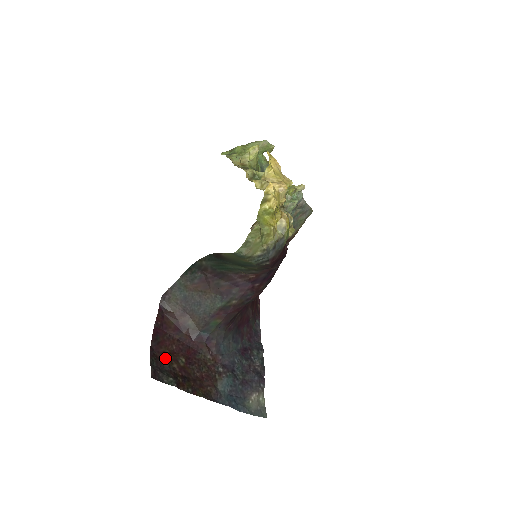
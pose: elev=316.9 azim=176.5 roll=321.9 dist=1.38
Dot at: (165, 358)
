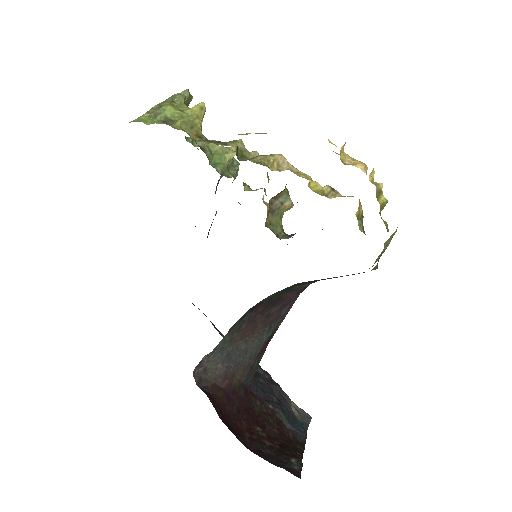
Dot at: (258, 444)
